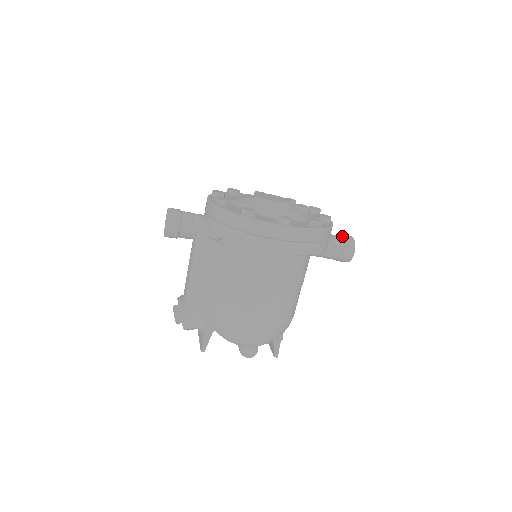
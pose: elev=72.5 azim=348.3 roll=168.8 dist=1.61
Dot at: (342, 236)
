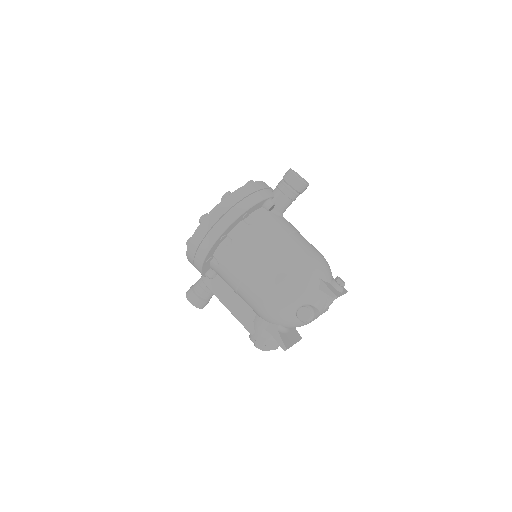
Dot at: occluded
